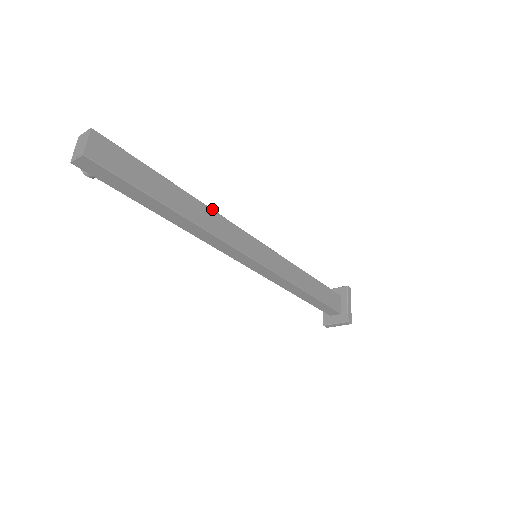
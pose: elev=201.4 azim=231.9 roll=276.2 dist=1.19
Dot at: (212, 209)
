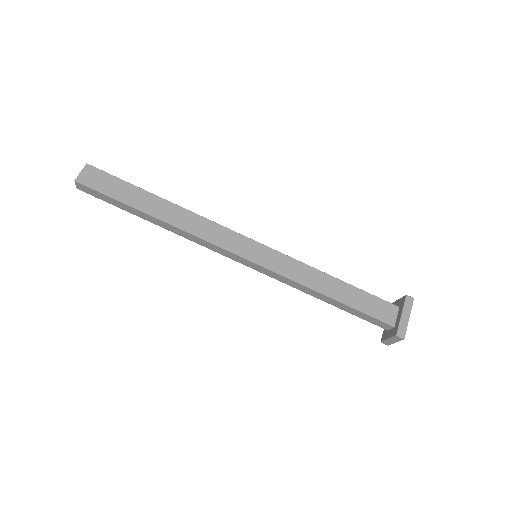
Dot at: occluded
